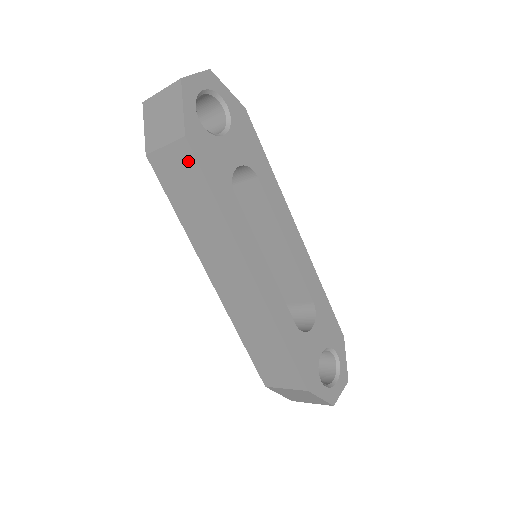
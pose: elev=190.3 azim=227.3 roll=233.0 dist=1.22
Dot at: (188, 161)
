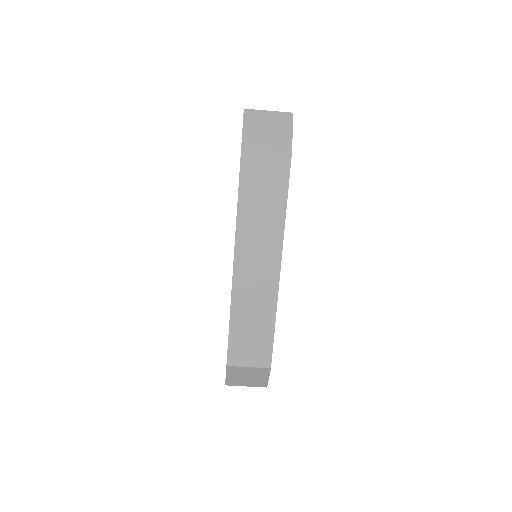
Dot at: (282, 169)
